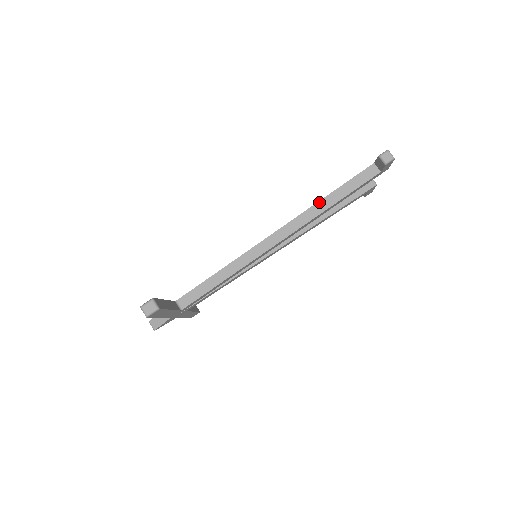
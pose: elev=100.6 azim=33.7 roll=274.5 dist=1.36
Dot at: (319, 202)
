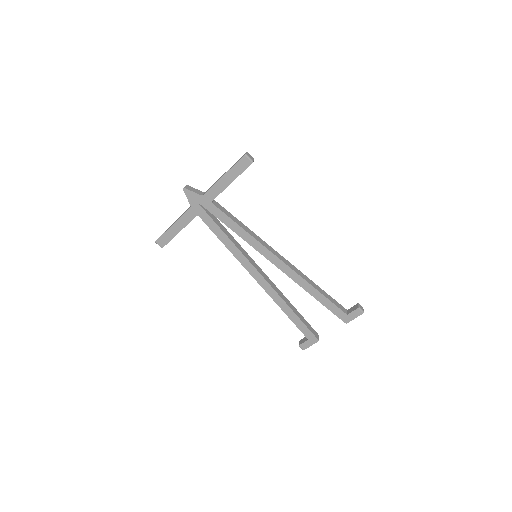
Dot at: (313, 282)
